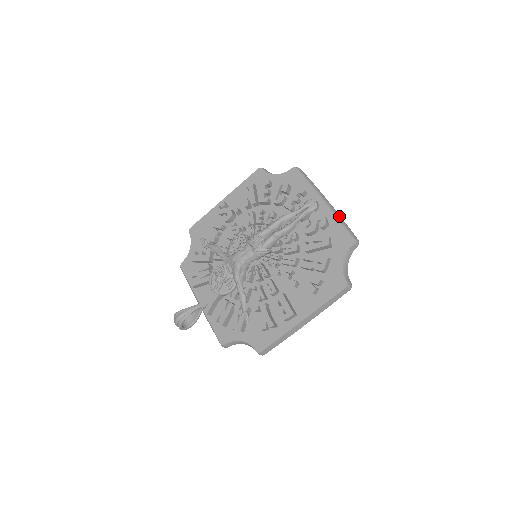
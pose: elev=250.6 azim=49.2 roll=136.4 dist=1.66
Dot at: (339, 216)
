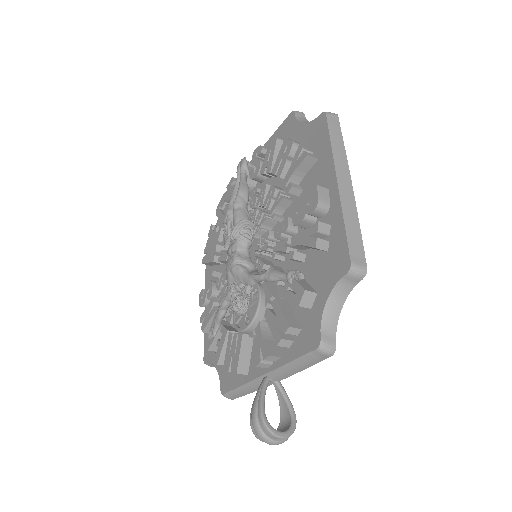
Dot at: occluded
